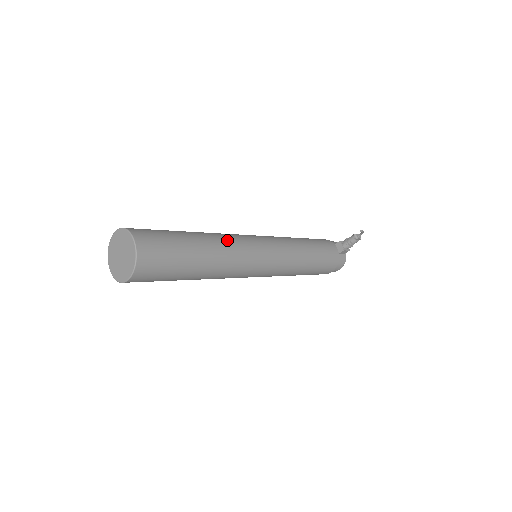
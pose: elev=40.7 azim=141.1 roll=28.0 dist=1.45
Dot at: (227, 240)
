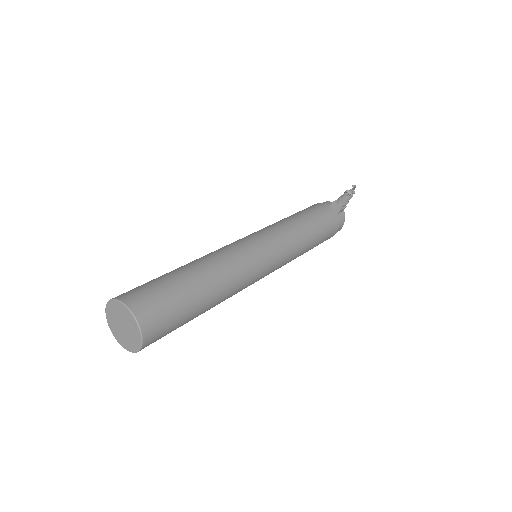
Dot at: (223, 260)
